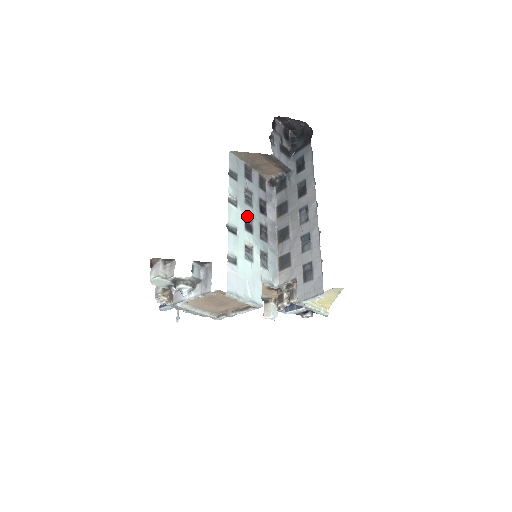
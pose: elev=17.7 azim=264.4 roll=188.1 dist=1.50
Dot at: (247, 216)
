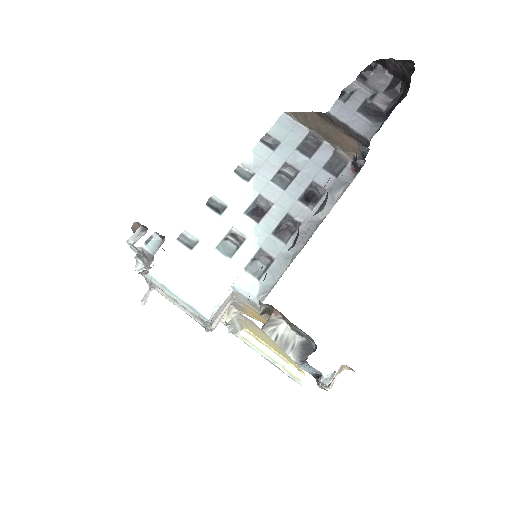
Dot at: (262, 197)
